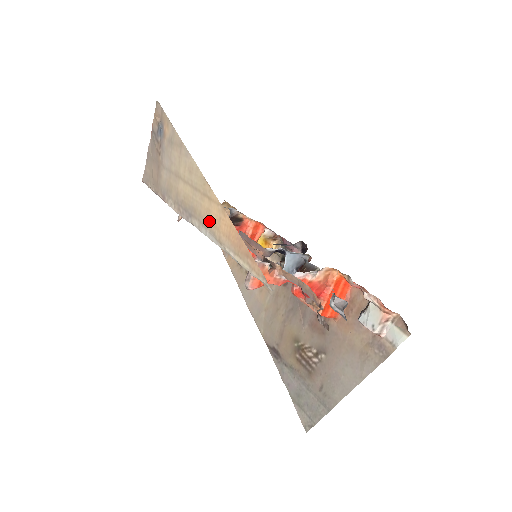
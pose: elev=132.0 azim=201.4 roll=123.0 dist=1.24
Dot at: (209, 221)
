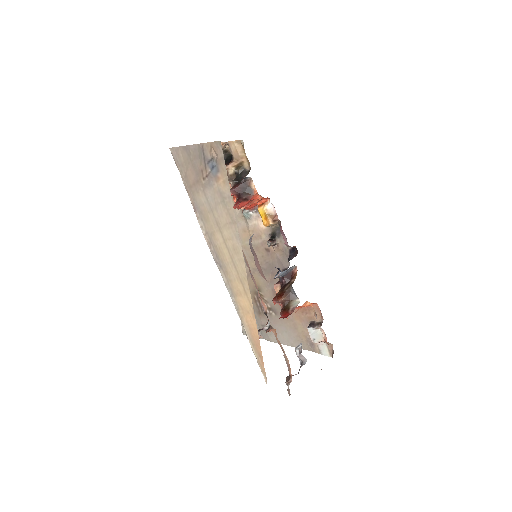
Dot at: (238, 298)
